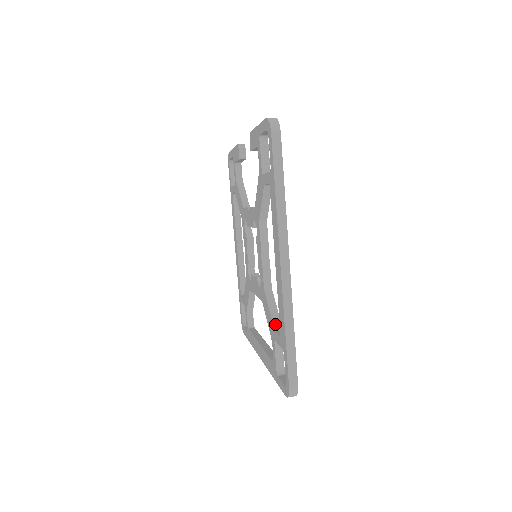
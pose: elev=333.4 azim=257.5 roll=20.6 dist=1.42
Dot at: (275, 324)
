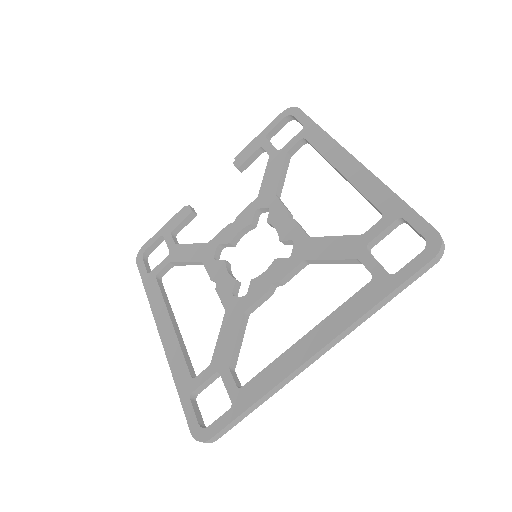
Dot at: (355, 236)
